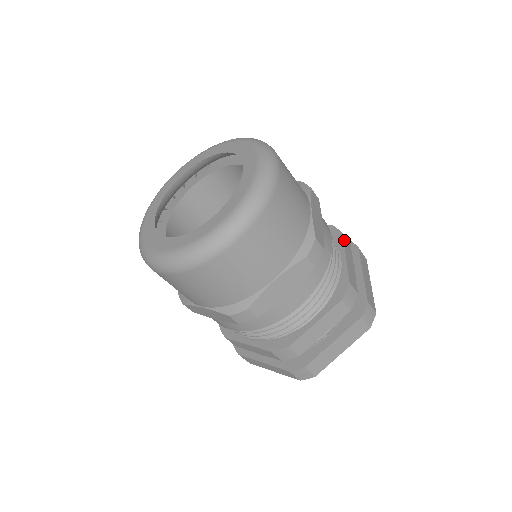
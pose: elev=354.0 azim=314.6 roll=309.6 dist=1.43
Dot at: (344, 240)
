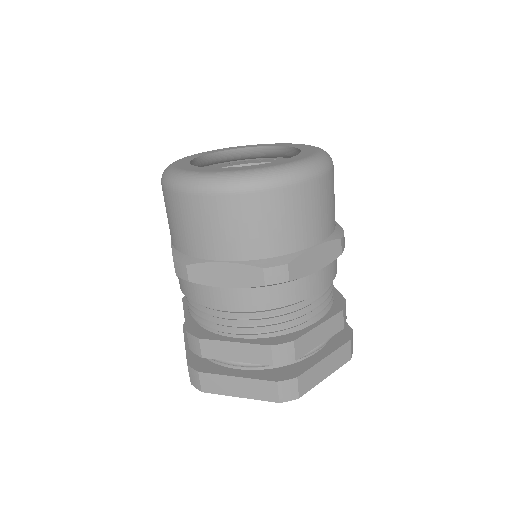
Dot at: (338, 315)
